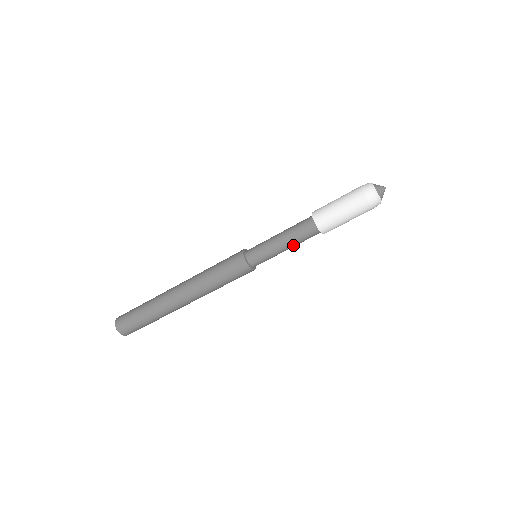
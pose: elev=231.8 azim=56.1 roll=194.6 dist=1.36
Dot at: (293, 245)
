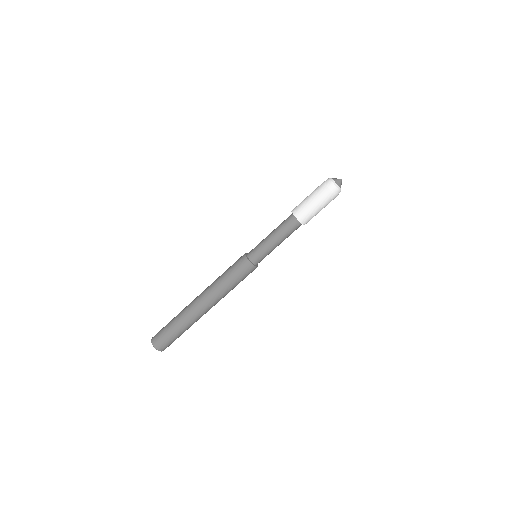
Dot at: (278, 234)
